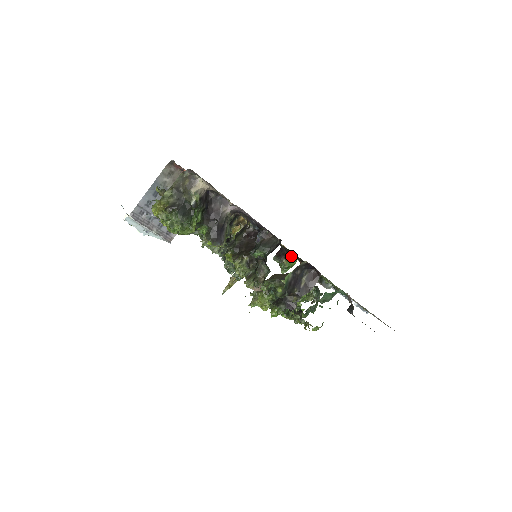
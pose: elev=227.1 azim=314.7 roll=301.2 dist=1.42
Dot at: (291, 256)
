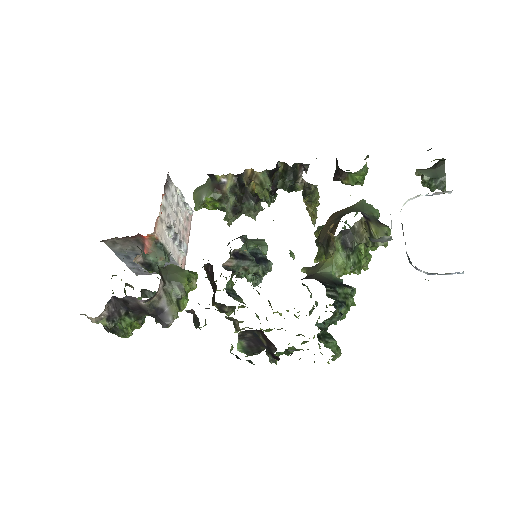
Dot at: (347, 172)
